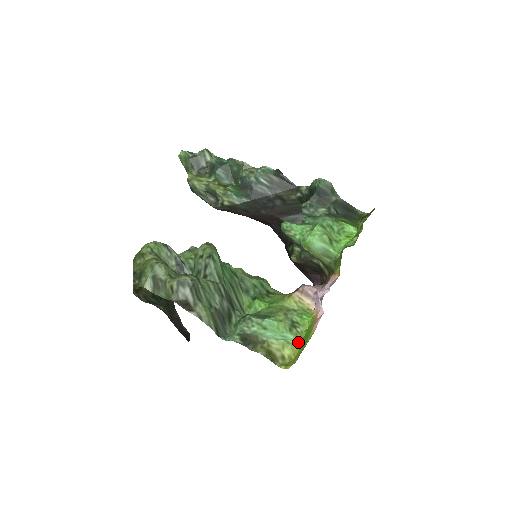
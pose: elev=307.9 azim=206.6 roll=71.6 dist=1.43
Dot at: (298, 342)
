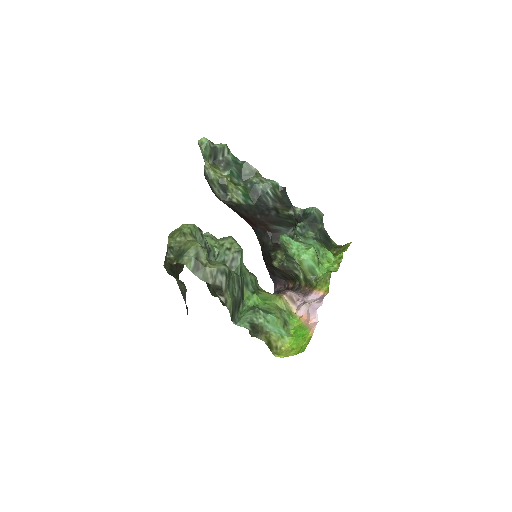
Dot at: (289, 338)
